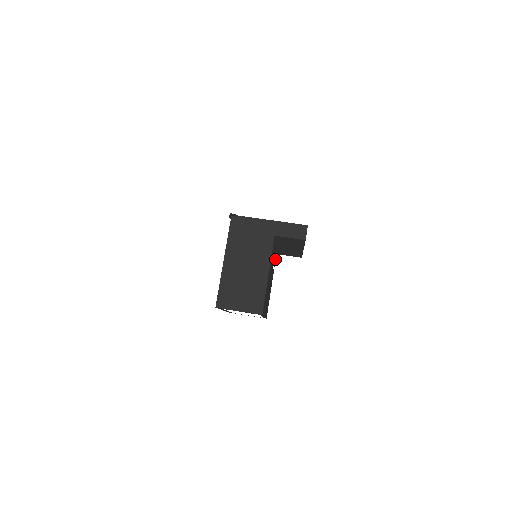
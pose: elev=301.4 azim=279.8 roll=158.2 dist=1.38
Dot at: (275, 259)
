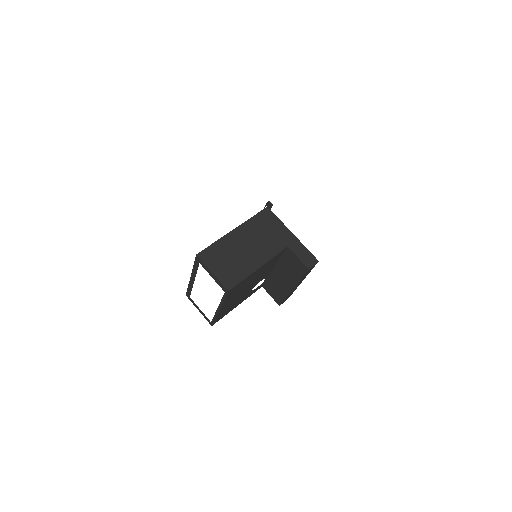
Dot at: (259, 288)
